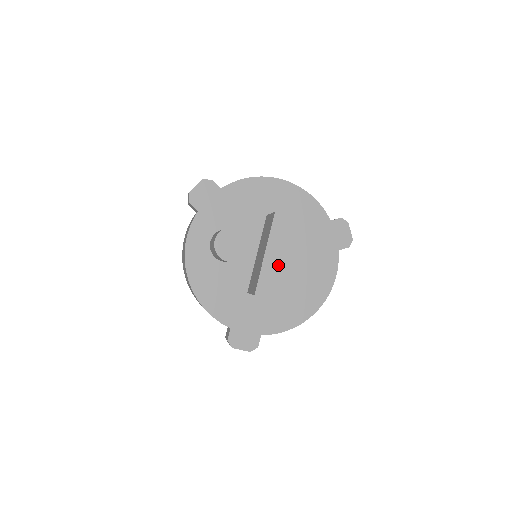
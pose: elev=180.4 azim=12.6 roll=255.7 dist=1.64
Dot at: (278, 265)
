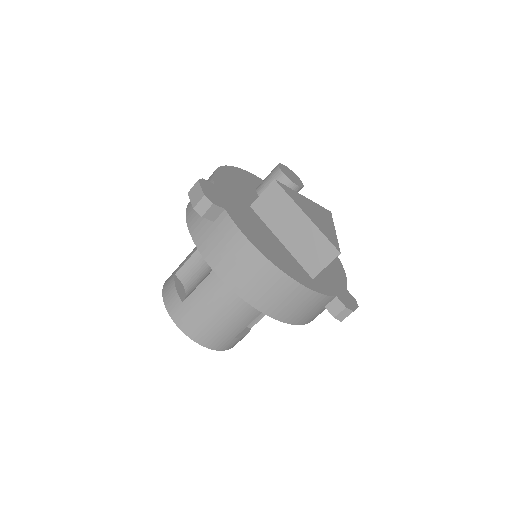
Dot at: (306, 204)
